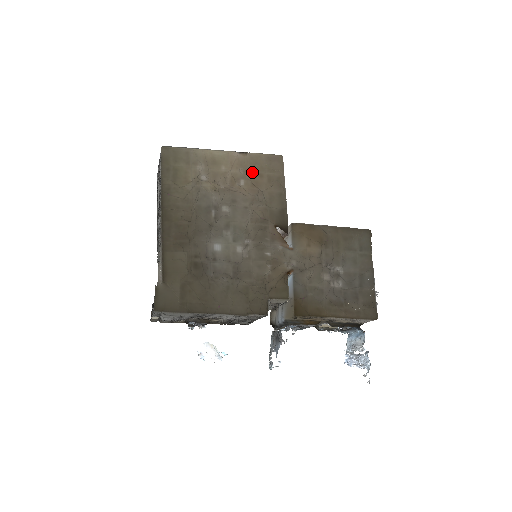
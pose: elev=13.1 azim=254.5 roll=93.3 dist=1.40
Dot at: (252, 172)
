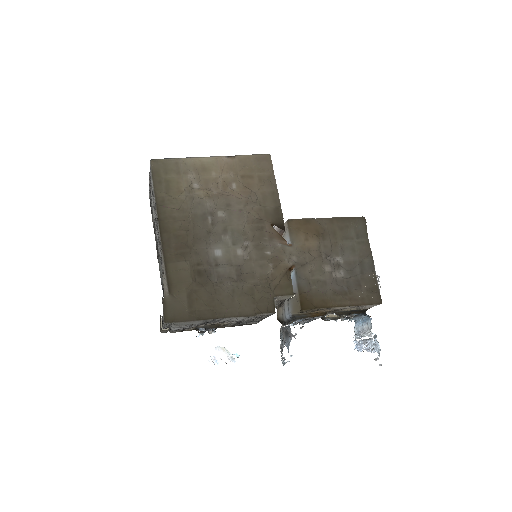
Dot at: (242, 174)
